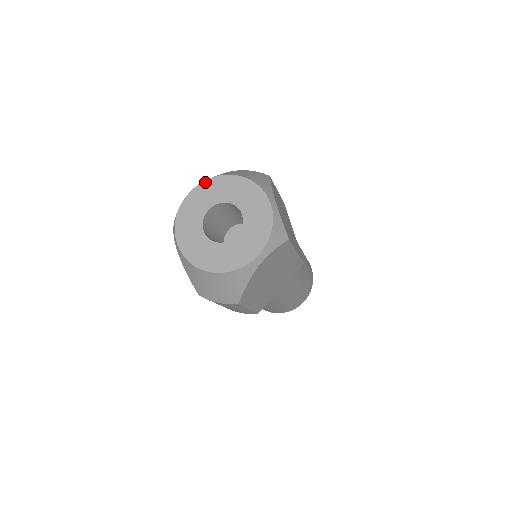
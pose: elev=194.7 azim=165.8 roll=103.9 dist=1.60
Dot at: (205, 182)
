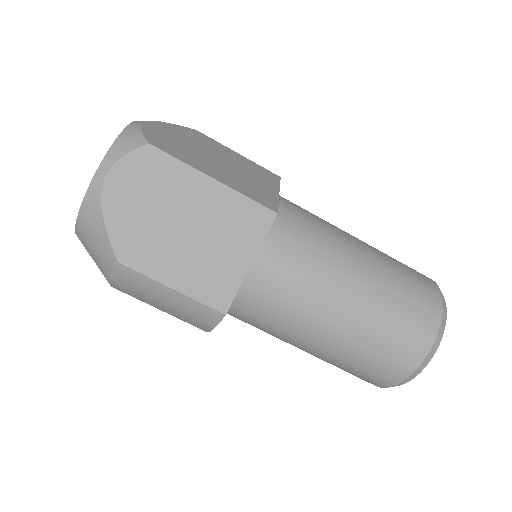
Dot at: occluded
